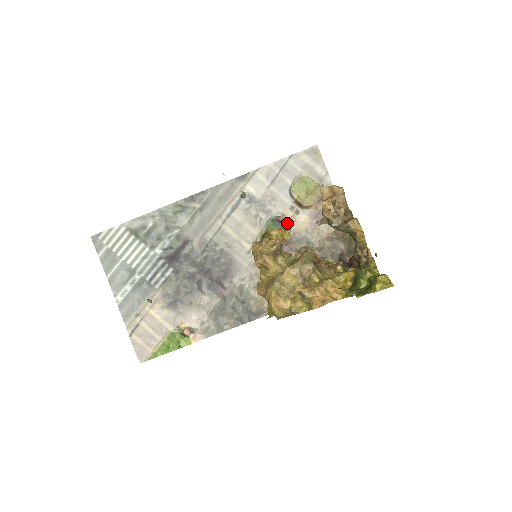
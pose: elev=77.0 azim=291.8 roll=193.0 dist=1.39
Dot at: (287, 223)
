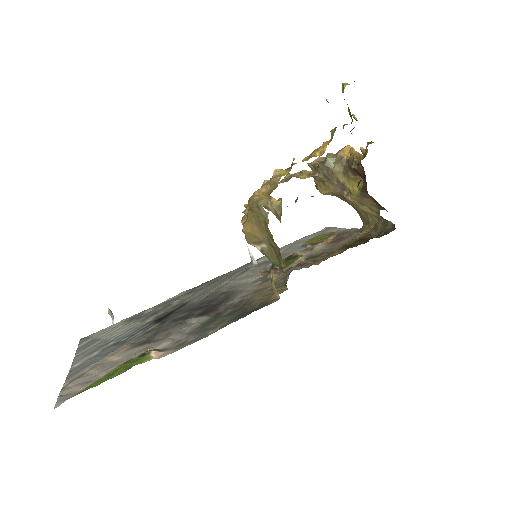
Dot at: (300, 253)
